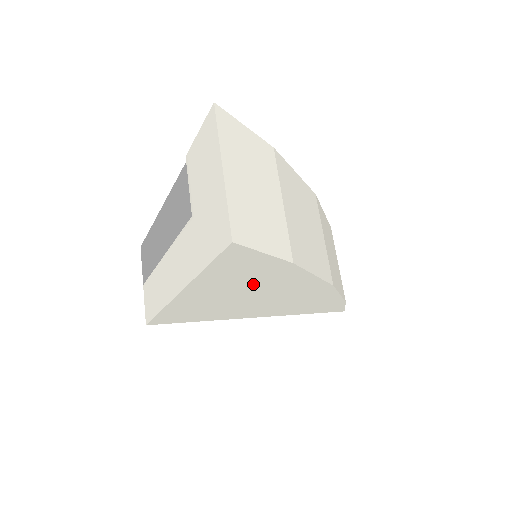
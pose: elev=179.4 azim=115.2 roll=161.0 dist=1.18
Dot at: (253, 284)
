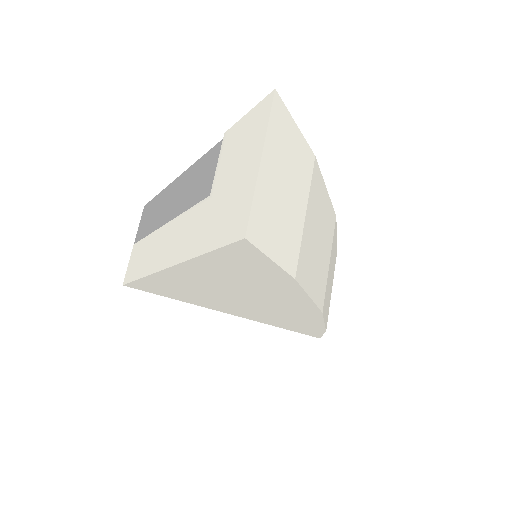
Dot at: (246, 284)
